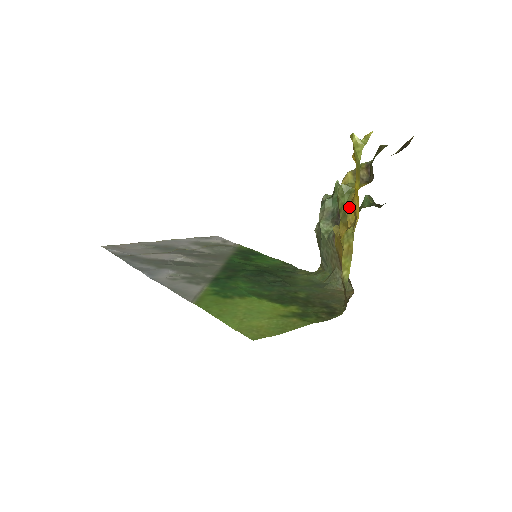
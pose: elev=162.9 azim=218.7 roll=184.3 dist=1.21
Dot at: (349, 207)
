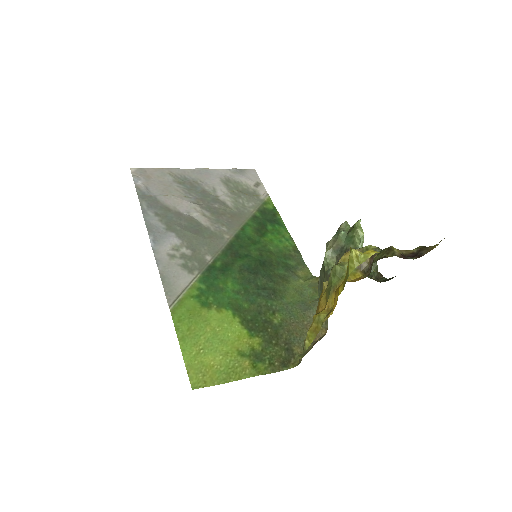
Dot at: (334, 291)
